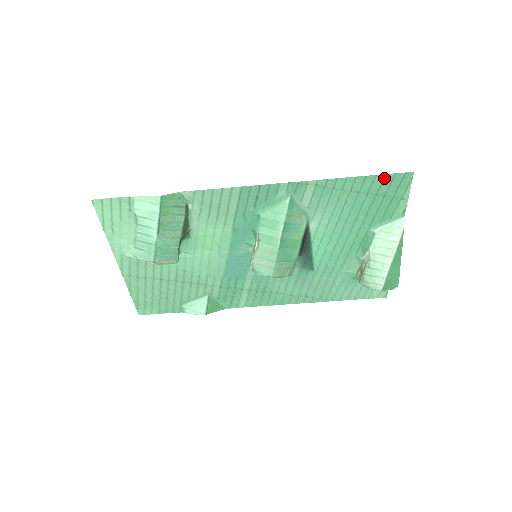
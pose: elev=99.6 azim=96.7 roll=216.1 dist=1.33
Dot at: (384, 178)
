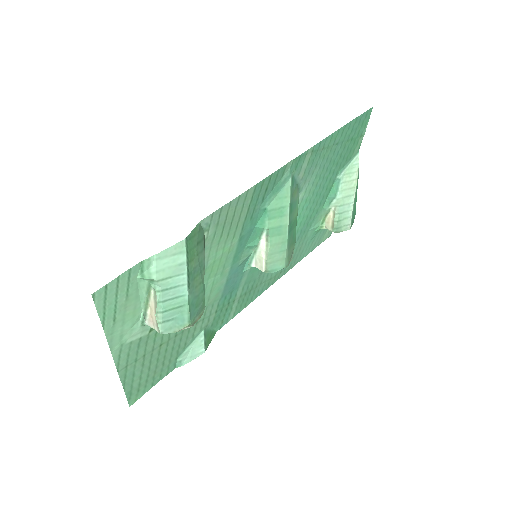
Dot at: (355, 121)
